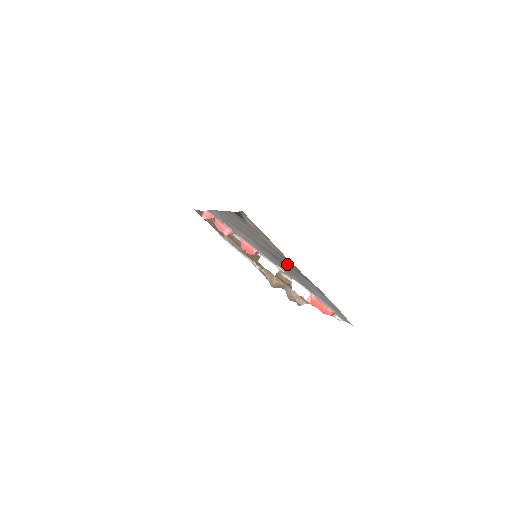
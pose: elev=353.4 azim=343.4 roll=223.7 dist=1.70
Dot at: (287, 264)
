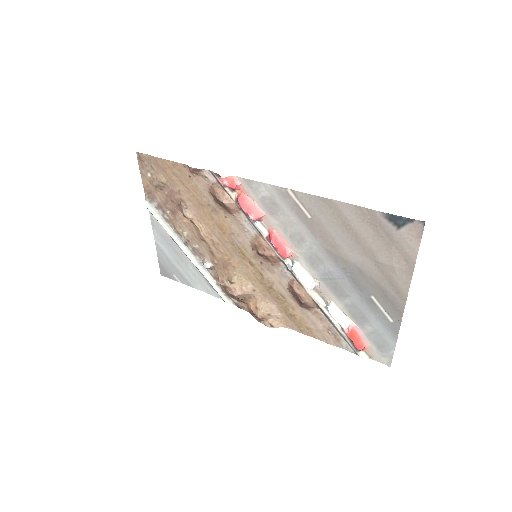
Dot at: (378, 289)
